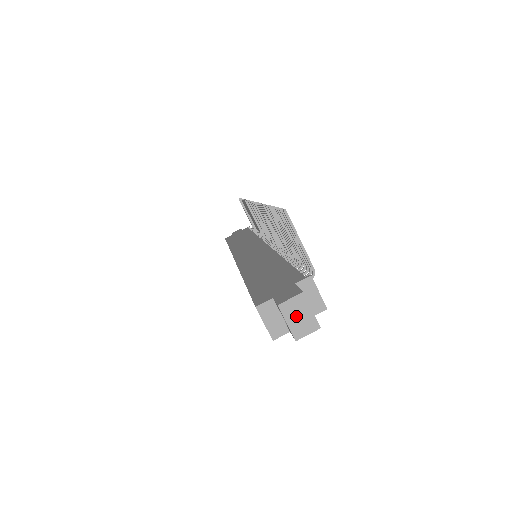
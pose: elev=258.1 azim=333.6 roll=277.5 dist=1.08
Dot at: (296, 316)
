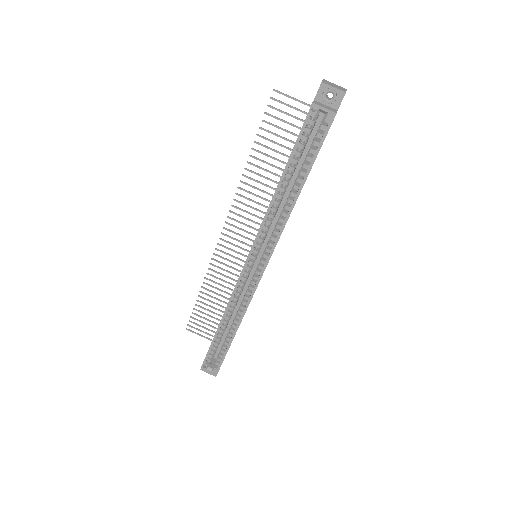
Dot at: (333, 85)
